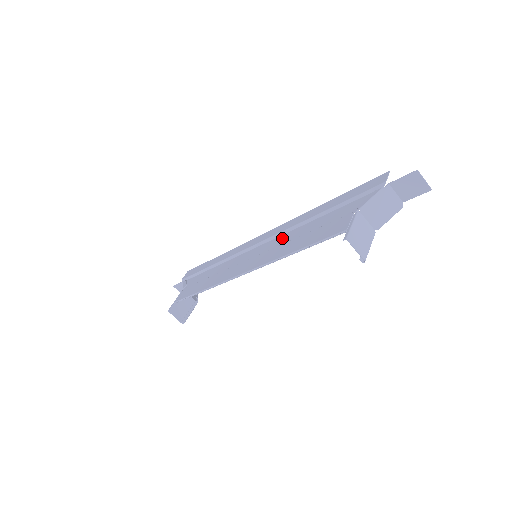
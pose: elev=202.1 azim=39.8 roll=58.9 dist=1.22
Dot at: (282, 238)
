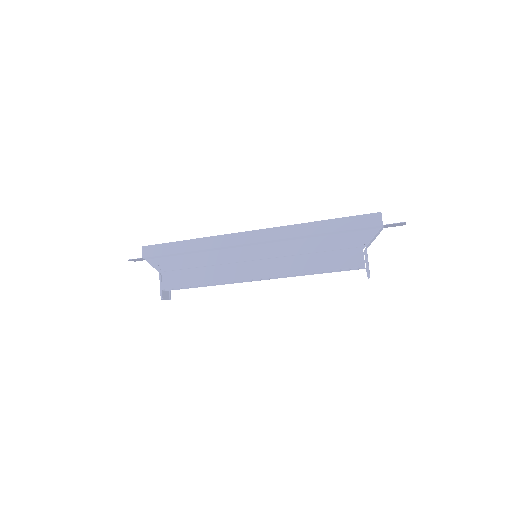
Dot at: (285, 247)
